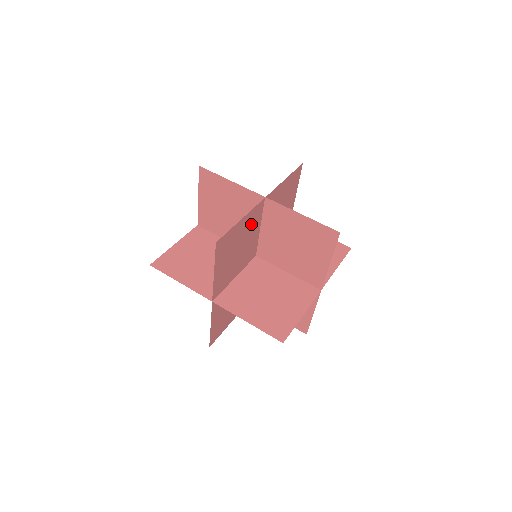
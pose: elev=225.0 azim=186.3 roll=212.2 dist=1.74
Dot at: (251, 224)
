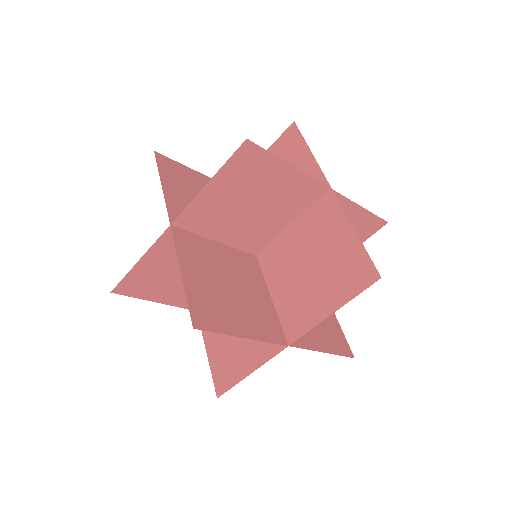
Dot at: (291, 196)
